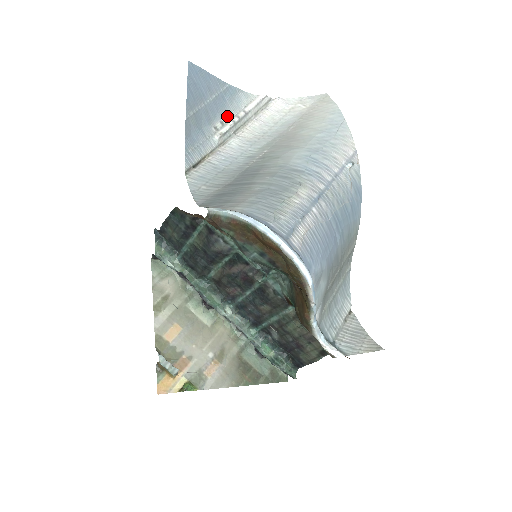
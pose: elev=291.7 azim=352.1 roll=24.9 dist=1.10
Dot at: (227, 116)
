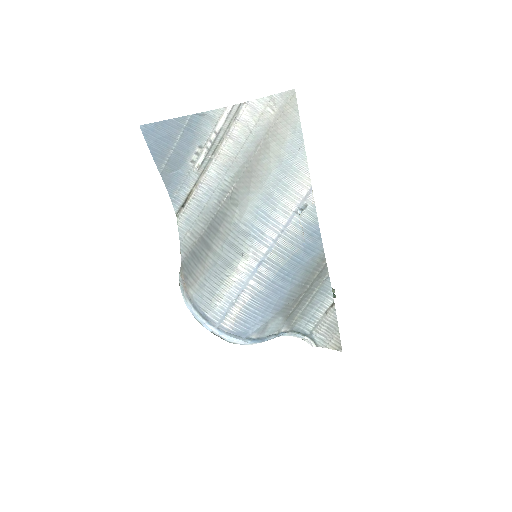
Dot at: (200, 144)
